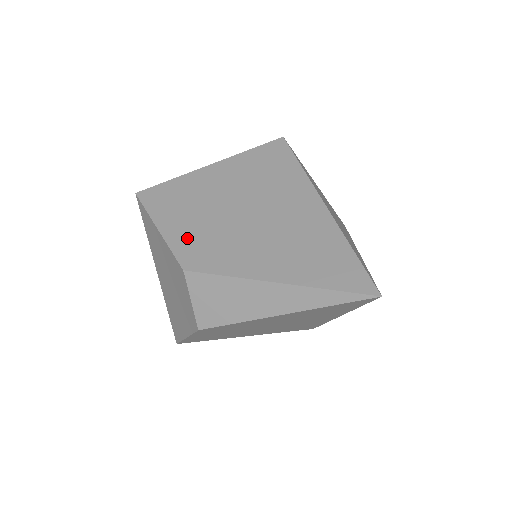
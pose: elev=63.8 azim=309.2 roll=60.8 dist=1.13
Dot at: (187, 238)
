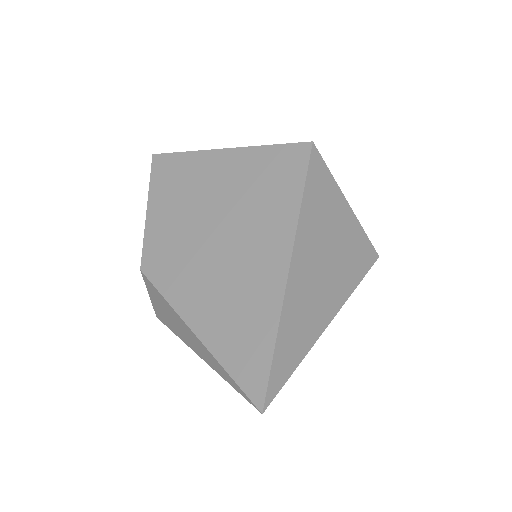
Dot at: (160, 235)
